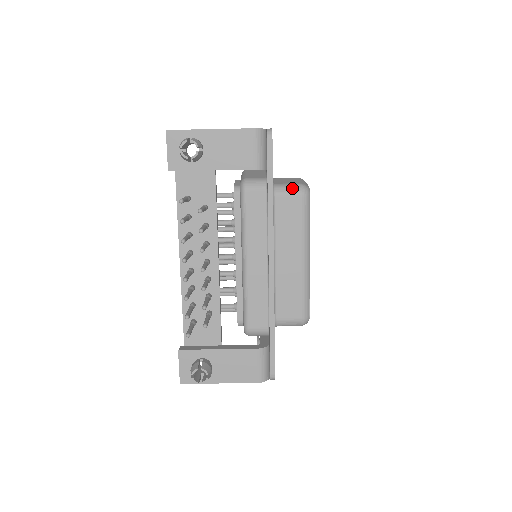
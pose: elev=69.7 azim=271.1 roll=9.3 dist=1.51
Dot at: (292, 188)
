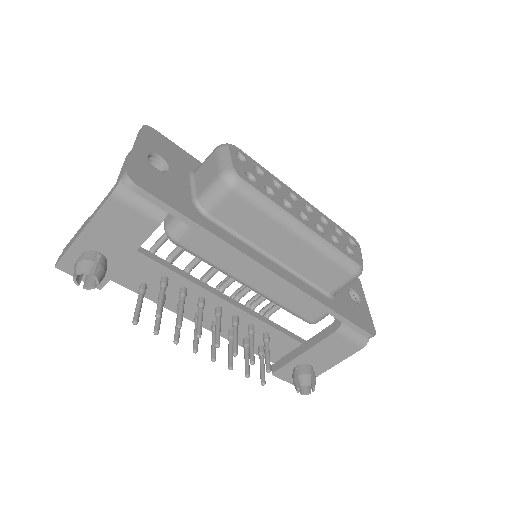
Dot at: (216, 191)
